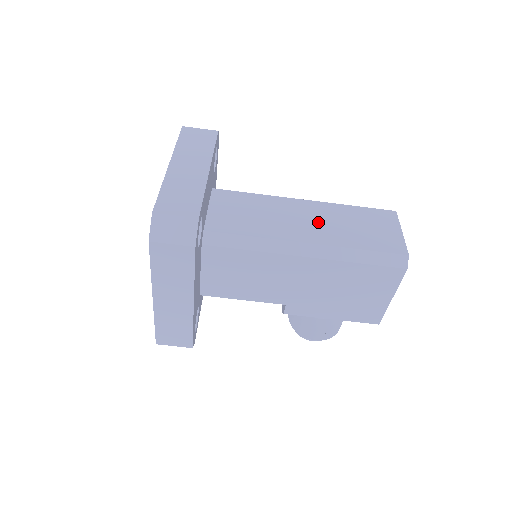
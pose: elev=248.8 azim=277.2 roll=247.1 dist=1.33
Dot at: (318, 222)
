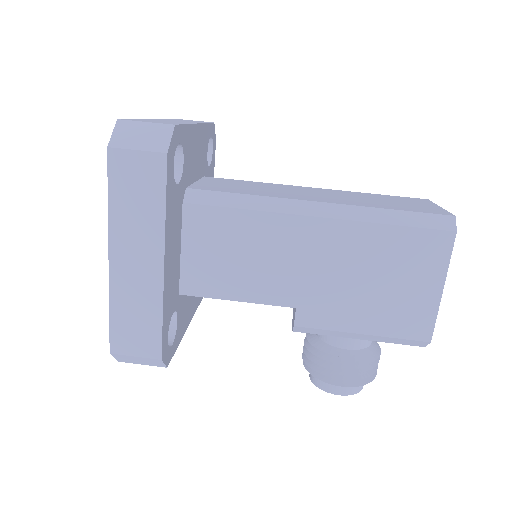
Dot at: (331, 195)
